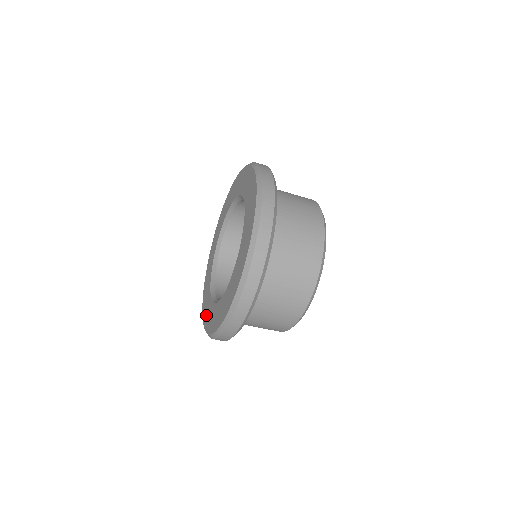
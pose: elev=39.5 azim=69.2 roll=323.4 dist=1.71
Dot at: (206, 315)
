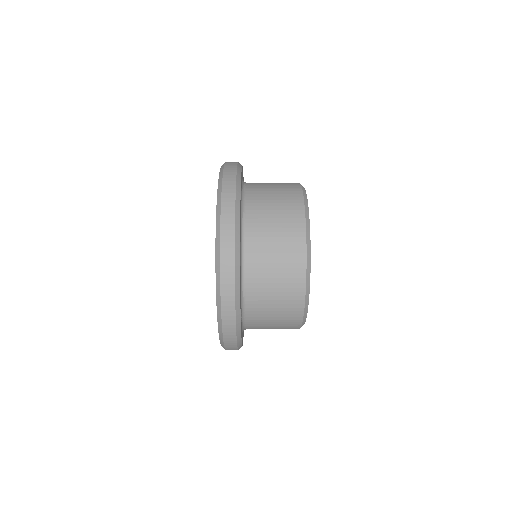
Dot at: occluded
